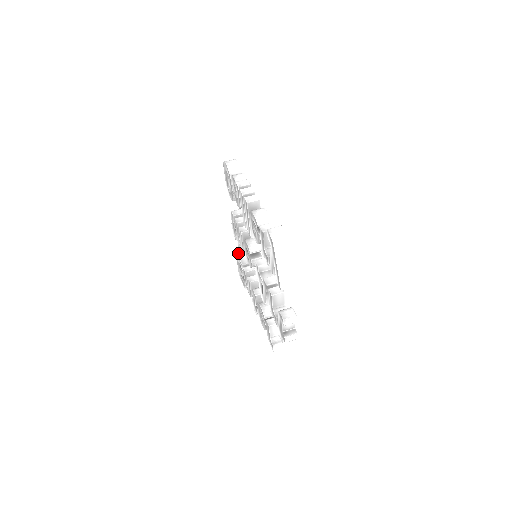
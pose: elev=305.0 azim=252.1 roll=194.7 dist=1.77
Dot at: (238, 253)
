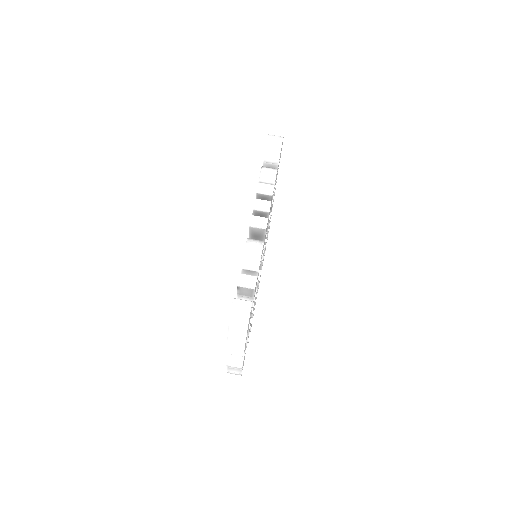
Dot at: occluded
